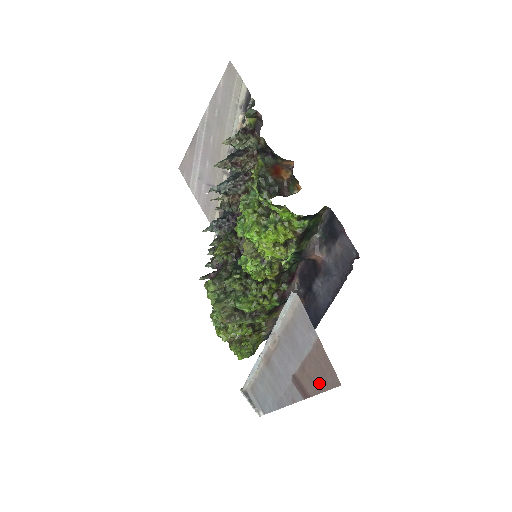
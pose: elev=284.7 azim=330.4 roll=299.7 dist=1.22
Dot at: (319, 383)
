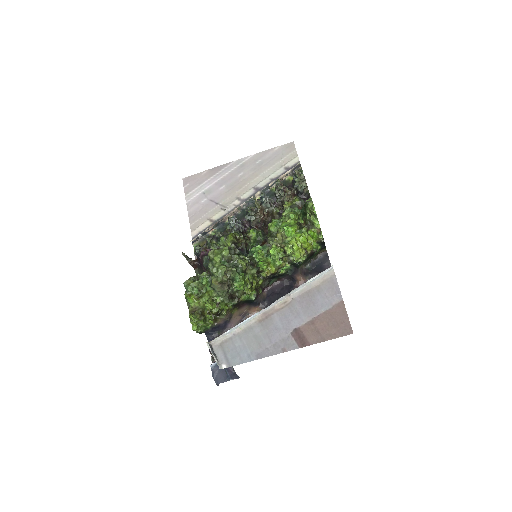
Dot at: (327, 333)
